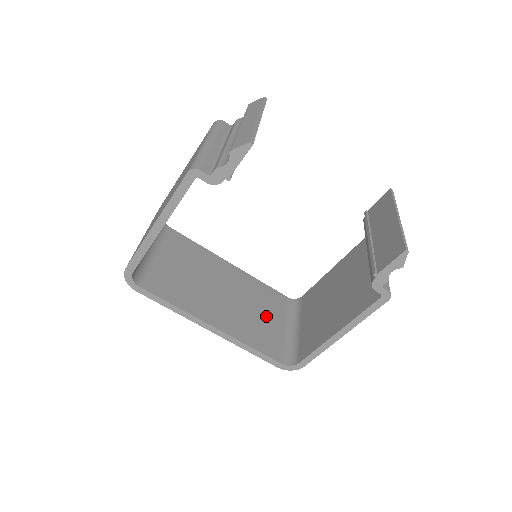
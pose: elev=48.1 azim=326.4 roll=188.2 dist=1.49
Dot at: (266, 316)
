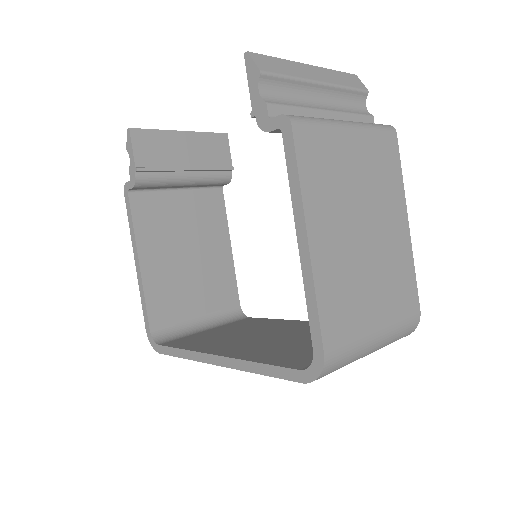
Dot at: occluded
